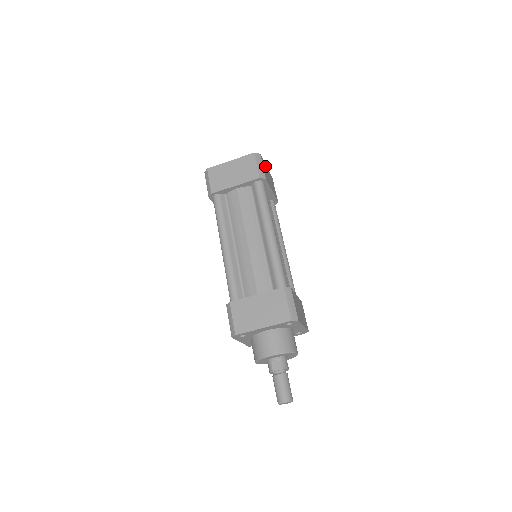
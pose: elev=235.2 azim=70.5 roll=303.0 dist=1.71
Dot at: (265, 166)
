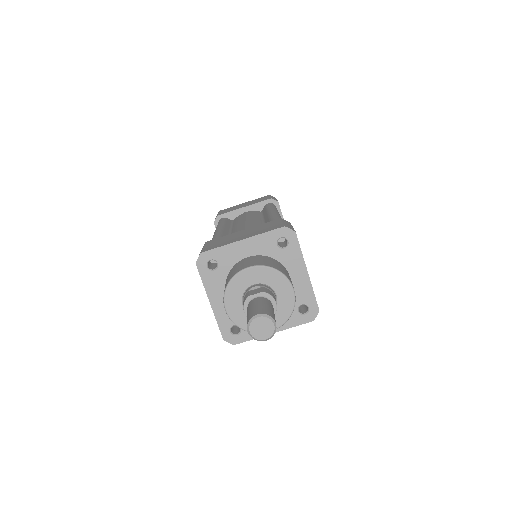
Dot at: occluded
